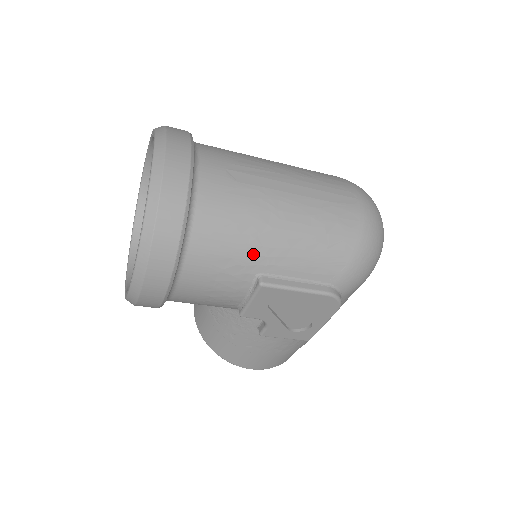
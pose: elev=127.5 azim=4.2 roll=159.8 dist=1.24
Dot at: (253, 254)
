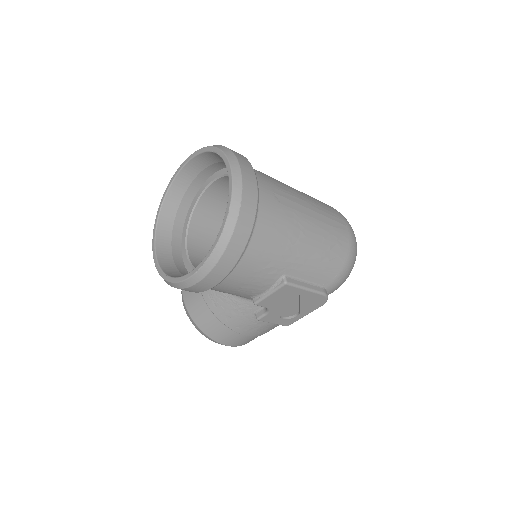
Dot at: (285, 260)
